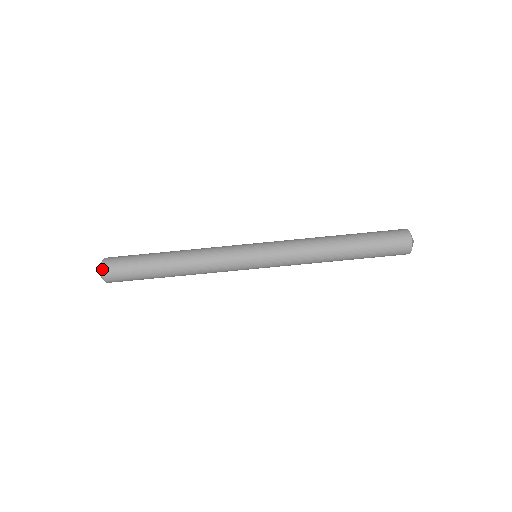
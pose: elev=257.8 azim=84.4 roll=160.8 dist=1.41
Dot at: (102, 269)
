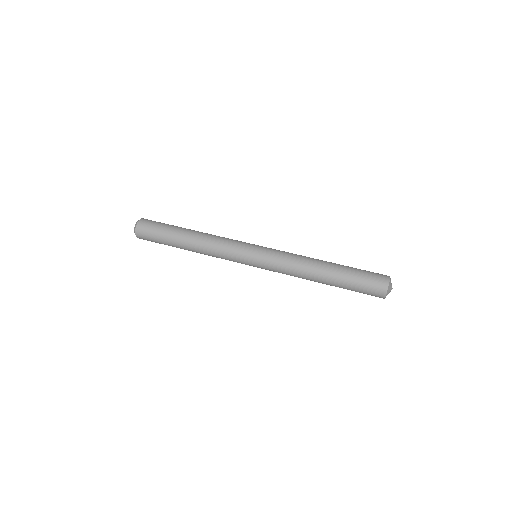
Dot at: (137, 223)
